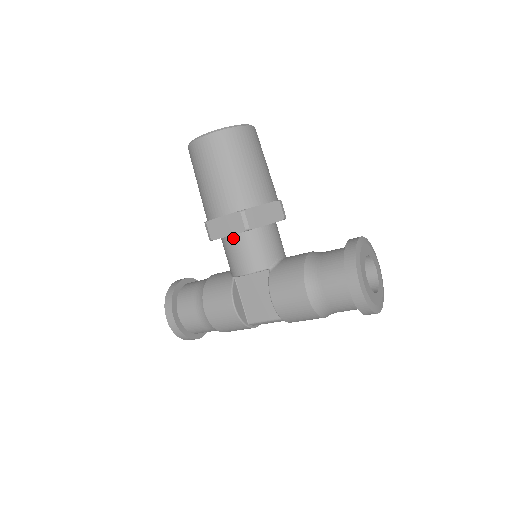
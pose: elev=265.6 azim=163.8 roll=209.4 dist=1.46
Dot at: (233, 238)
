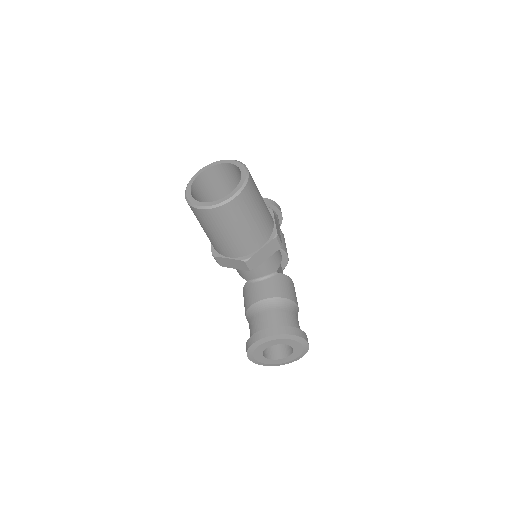
Dot at: occluded
